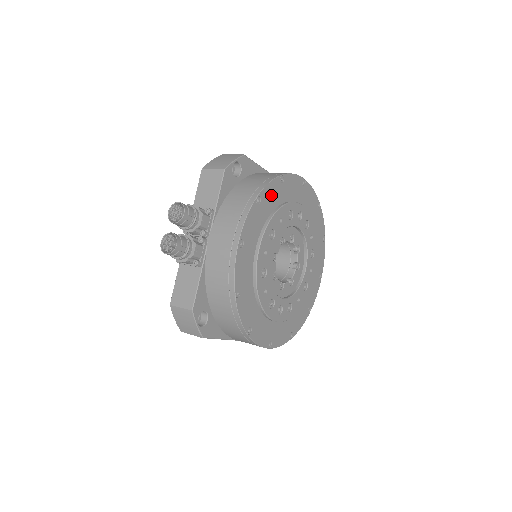
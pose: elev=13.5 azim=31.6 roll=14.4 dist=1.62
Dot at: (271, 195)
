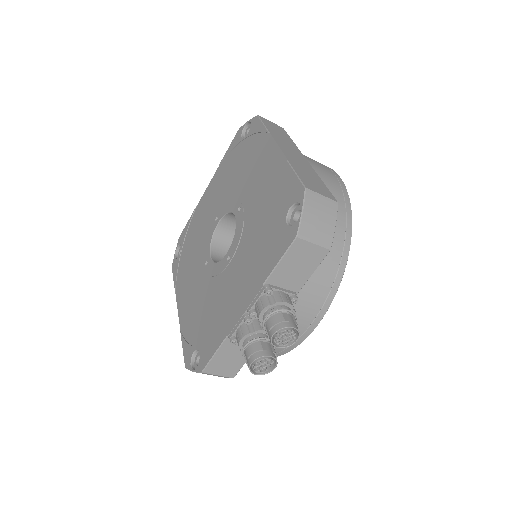
Dot at: occluded
